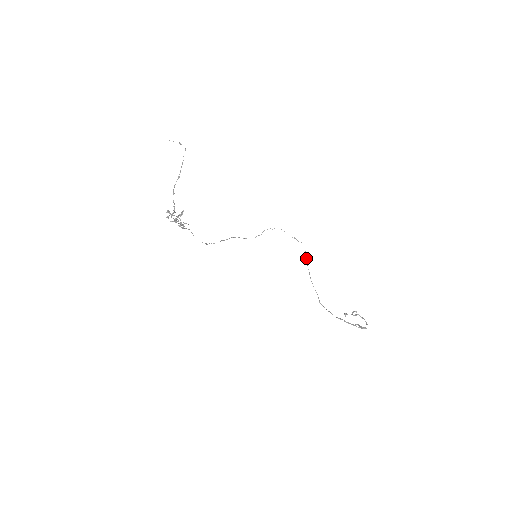
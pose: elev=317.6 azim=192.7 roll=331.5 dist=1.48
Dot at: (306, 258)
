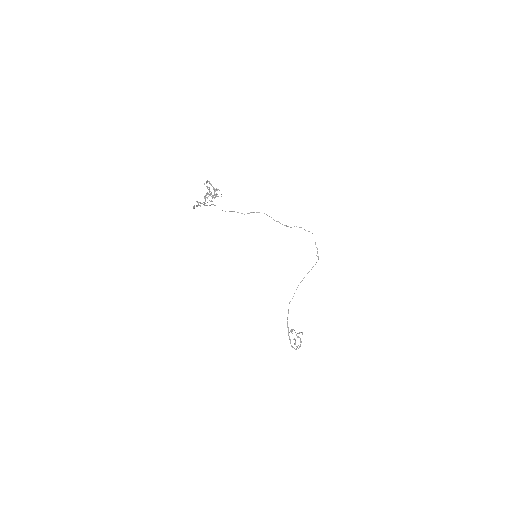
Dot at: (311, 269)
